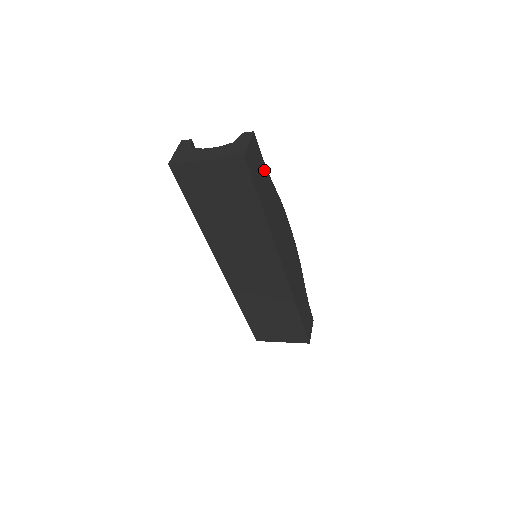
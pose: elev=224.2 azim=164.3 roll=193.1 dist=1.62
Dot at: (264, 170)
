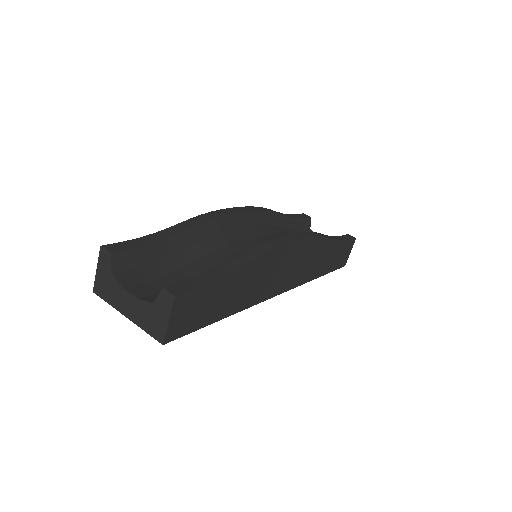
Dot at: (214, 287)
